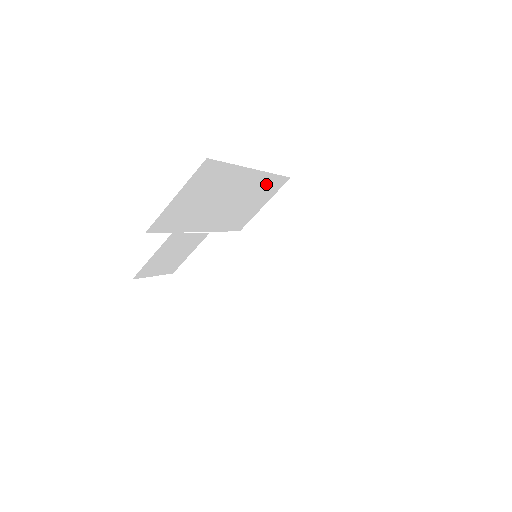
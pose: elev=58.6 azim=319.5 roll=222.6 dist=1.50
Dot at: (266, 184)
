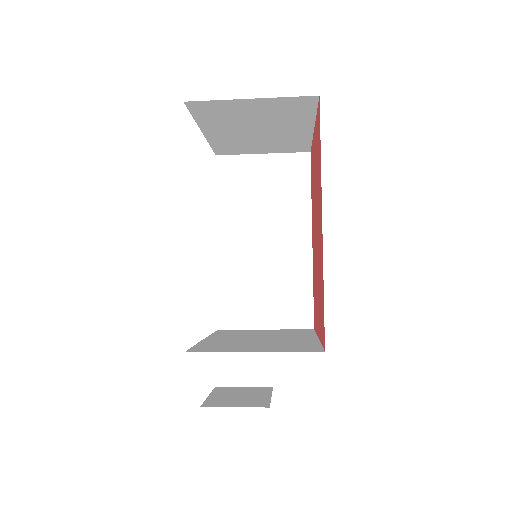
Dot at: occluded
